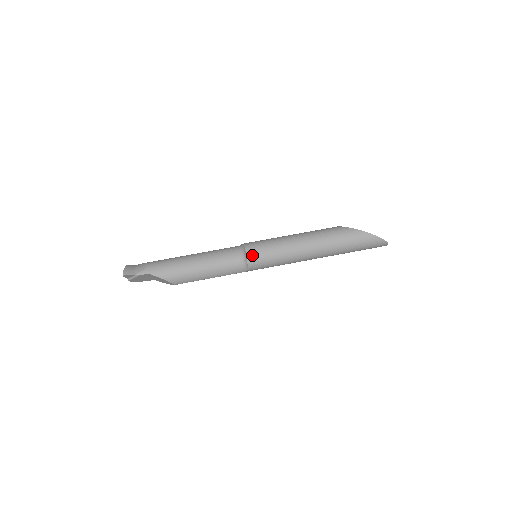
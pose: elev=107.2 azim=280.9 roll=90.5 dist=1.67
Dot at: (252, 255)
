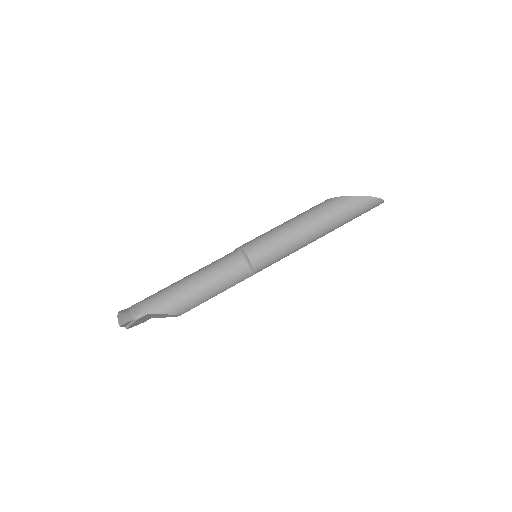
Dot at: (254, 257)
